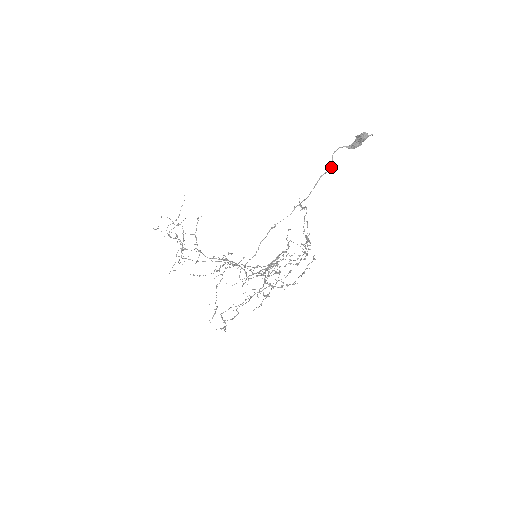
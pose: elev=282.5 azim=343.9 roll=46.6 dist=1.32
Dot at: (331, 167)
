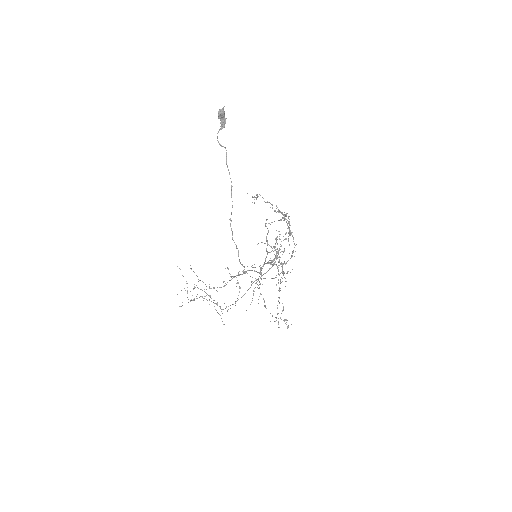
Dot at: occluded
